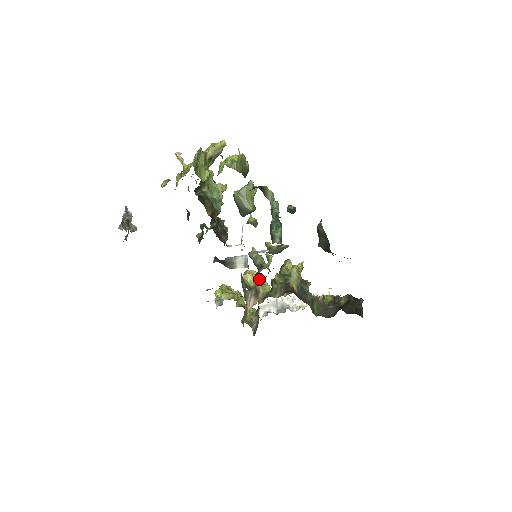
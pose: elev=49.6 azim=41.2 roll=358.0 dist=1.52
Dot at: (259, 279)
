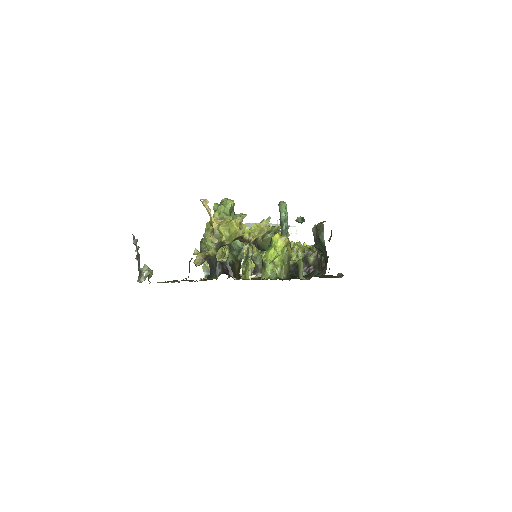
Dot at: occluded
